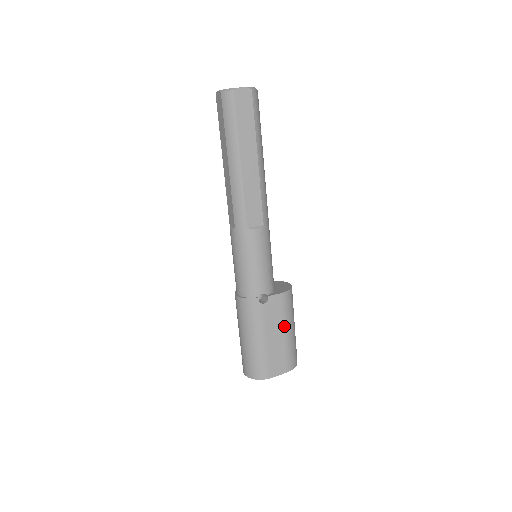
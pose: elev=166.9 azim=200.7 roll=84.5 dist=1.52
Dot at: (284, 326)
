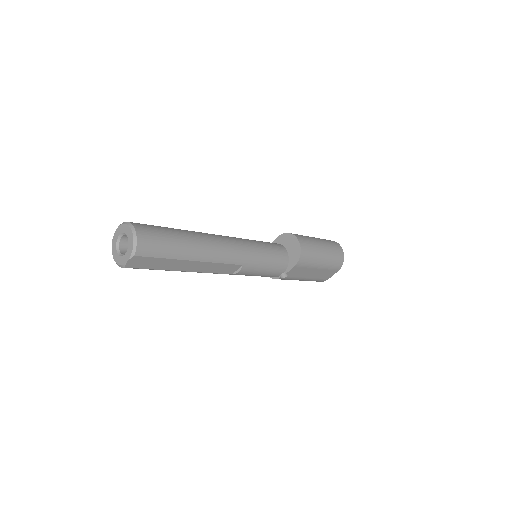
Dot at: (314, 268)
